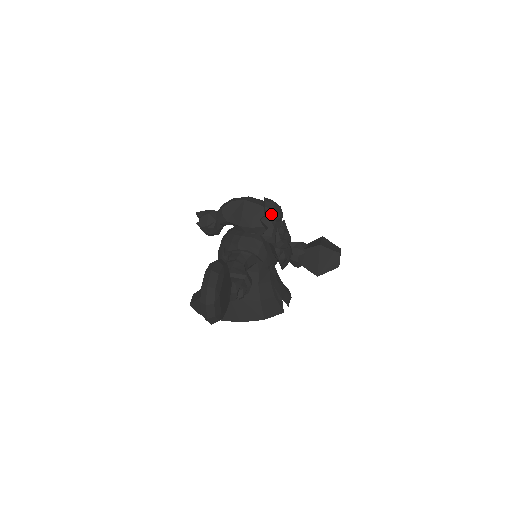
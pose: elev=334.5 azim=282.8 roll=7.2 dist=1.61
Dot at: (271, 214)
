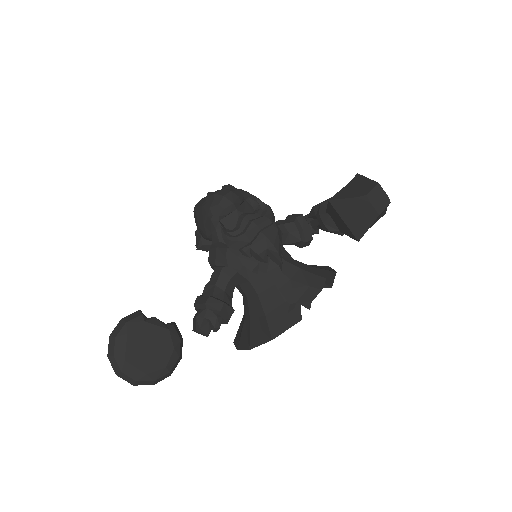
Dot at: (211, 213)
